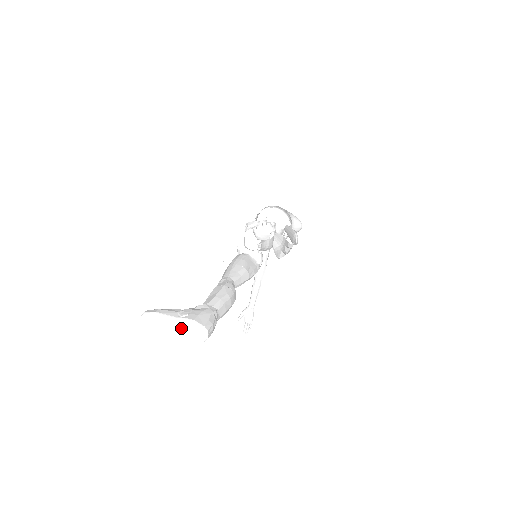
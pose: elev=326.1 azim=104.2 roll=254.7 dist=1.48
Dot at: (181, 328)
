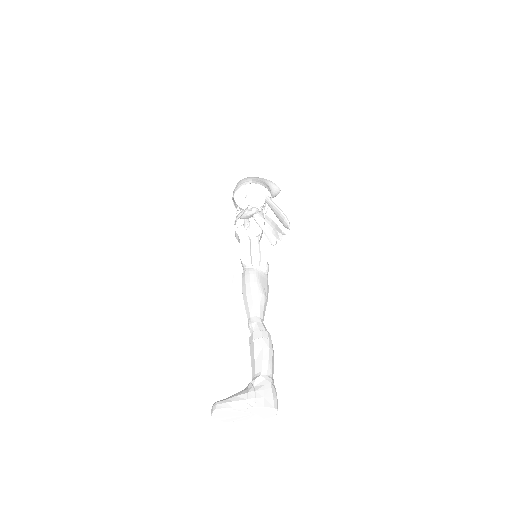
Dot at: (252, 413)
